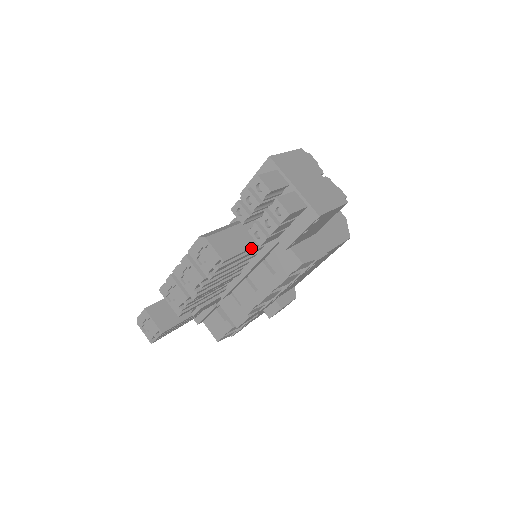
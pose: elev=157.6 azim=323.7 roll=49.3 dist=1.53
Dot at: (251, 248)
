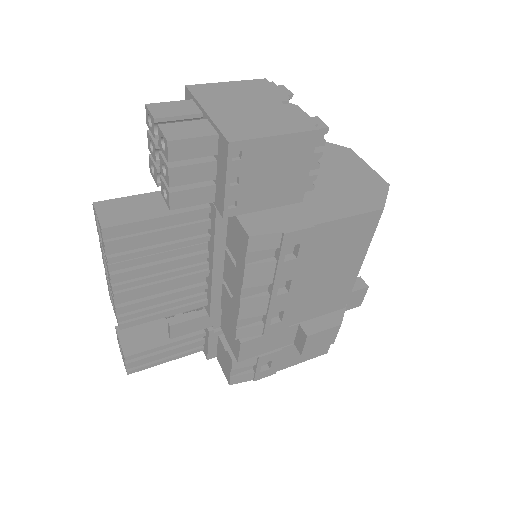
Dot at: (168, 218)
